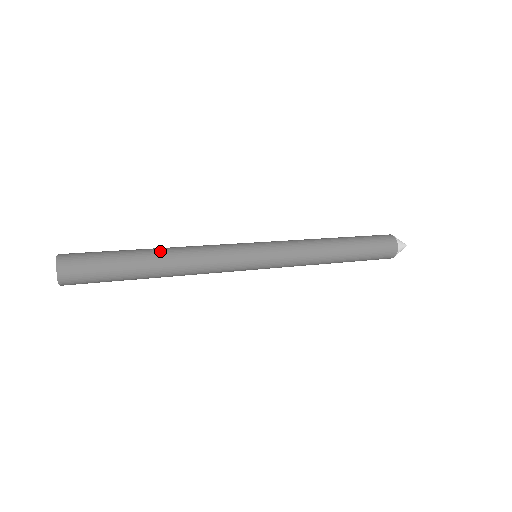
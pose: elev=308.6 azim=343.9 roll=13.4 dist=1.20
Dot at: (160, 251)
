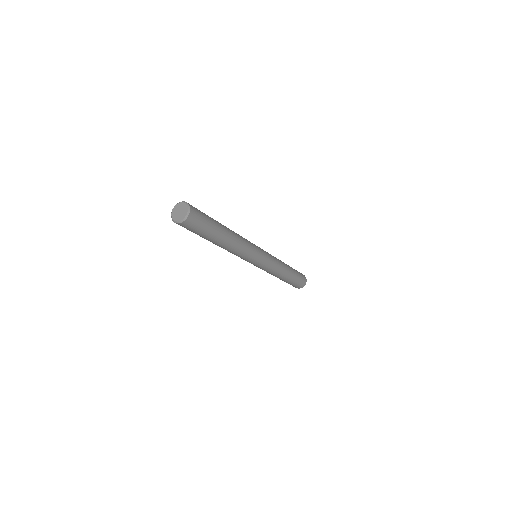
Dot at: occluded
